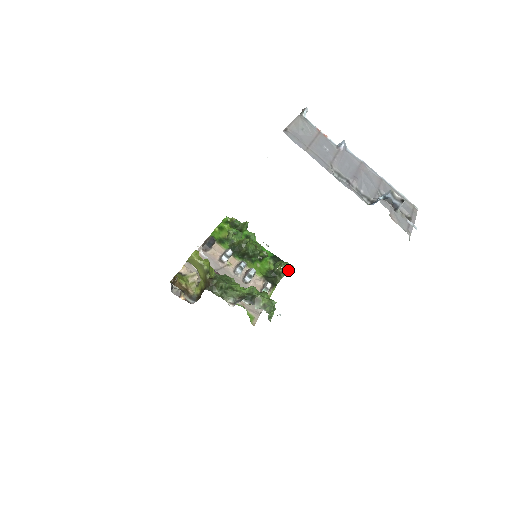
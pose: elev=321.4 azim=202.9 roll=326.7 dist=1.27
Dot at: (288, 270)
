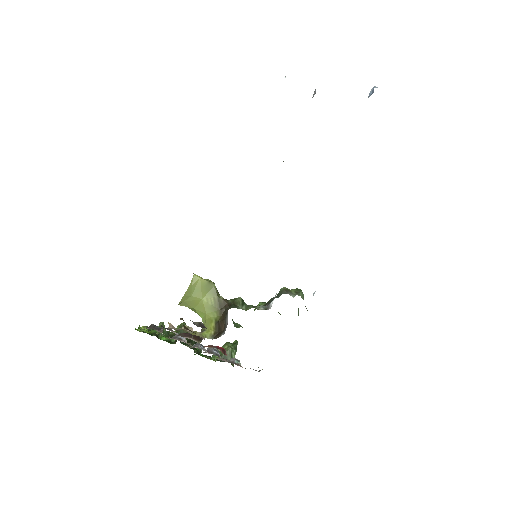
Dot at: (236, 346)
